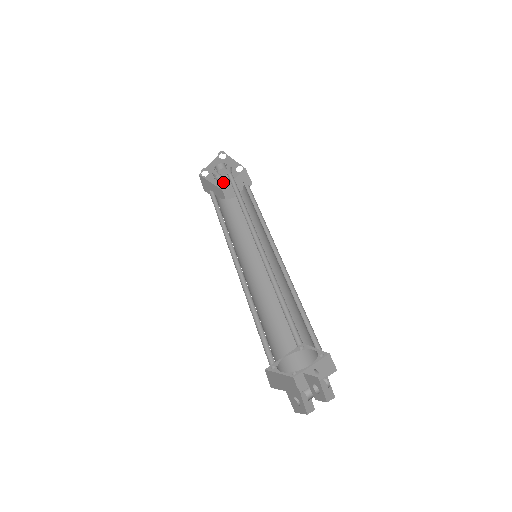
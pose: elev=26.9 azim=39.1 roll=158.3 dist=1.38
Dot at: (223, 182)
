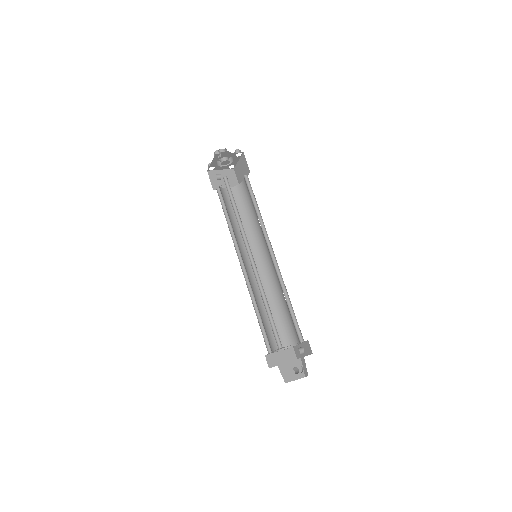
Dot at: occluded
